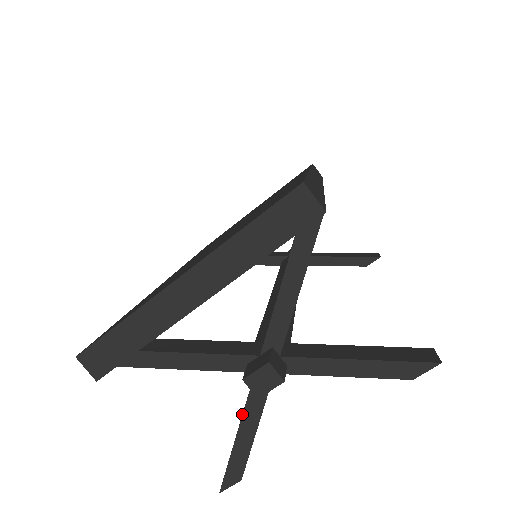
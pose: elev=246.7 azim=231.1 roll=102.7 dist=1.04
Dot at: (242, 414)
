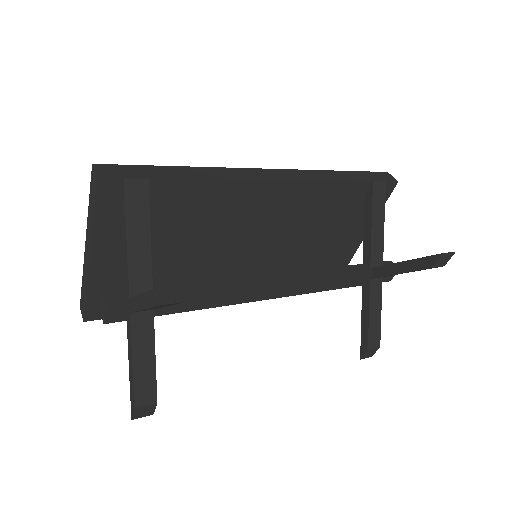
Dot at: (128, 349)
